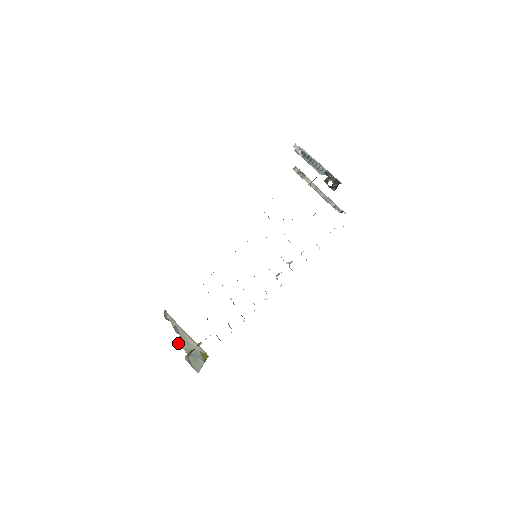
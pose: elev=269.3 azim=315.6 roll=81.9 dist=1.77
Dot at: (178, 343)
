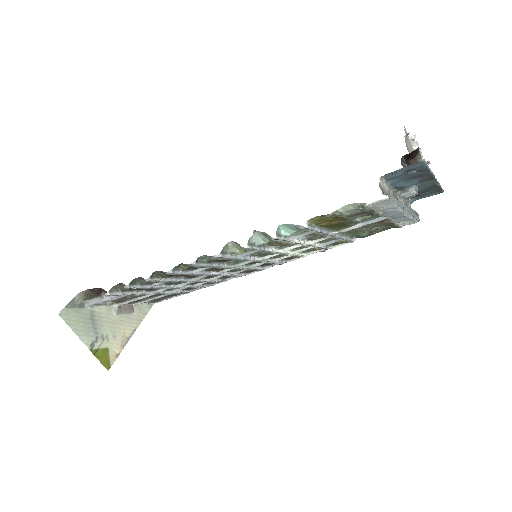
Dot at: occluded
